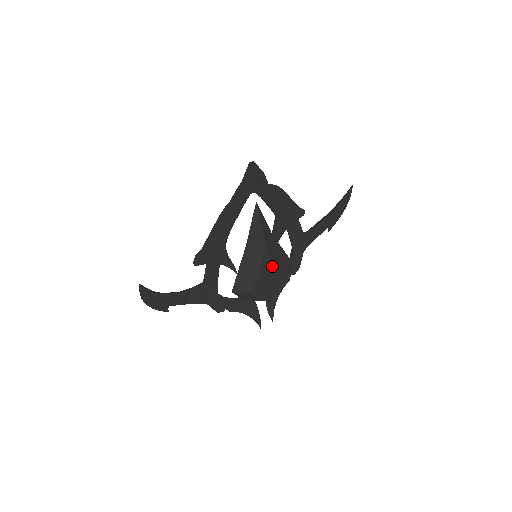
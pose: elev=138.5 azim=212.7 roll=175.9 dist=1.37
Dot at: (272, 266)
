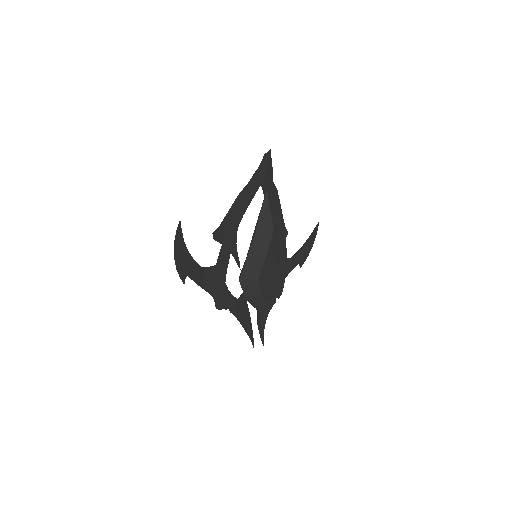
Dot at: (274, 259)
